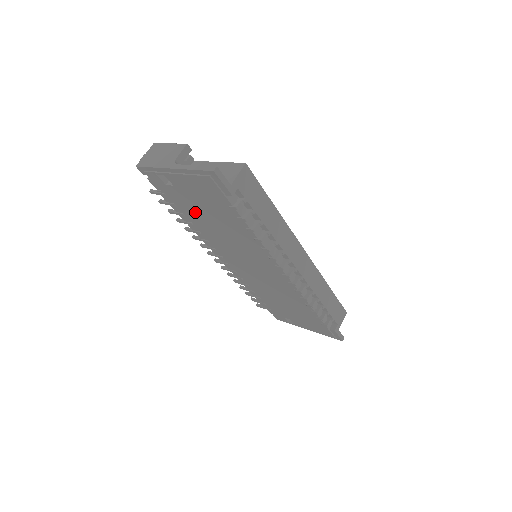
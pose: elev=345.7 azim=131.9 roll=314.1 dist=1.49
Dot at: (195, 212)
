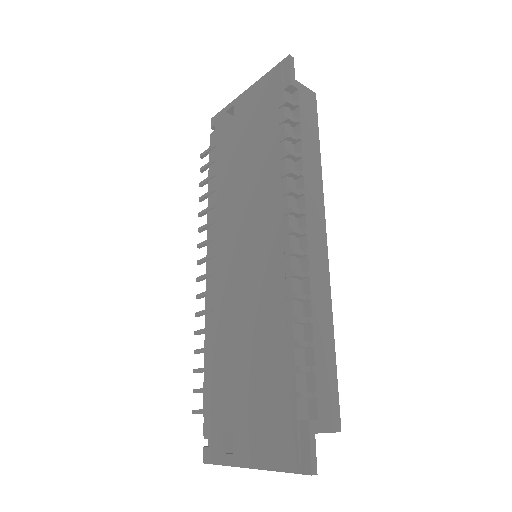
Dot at: (232, 157)
